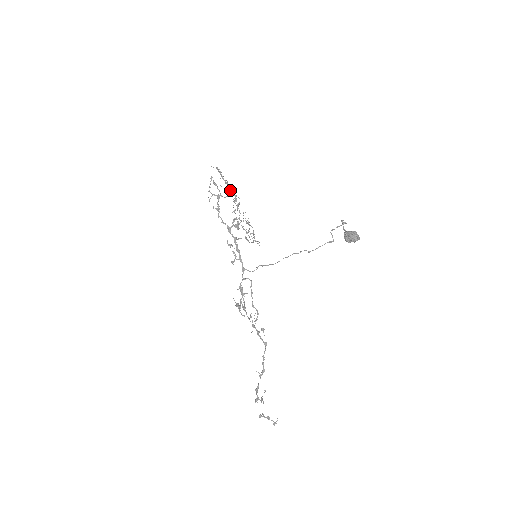
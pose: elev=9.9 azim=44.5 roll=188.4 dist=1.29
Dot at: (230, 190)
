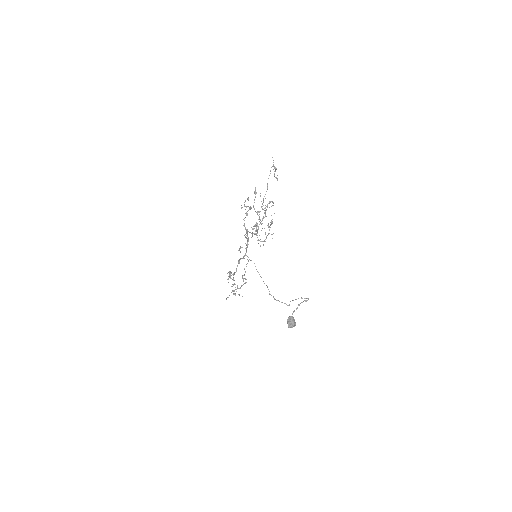
Dot at: (262, 208)
